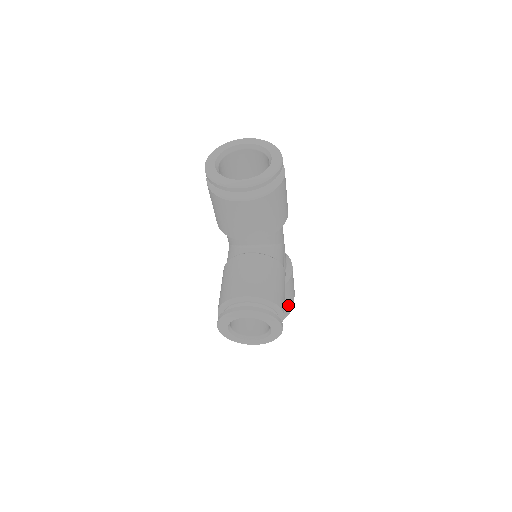
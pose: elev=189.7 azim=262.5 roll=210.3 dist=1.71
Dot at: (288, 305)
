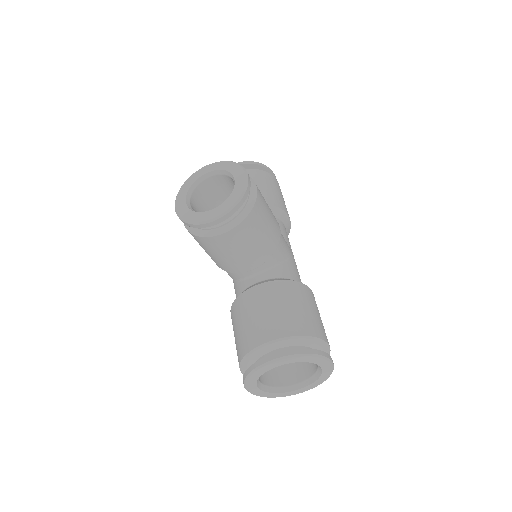
Dot at: (309, 328)
